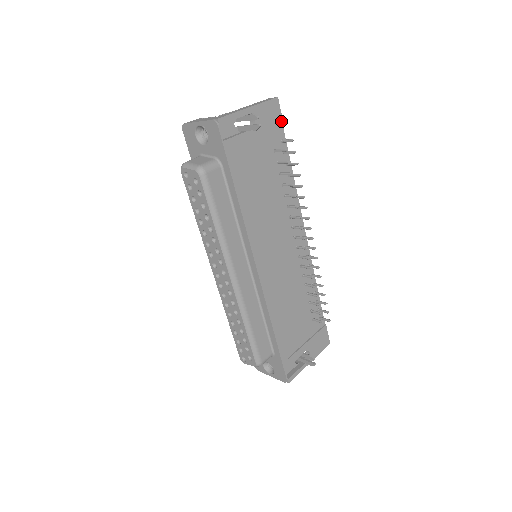
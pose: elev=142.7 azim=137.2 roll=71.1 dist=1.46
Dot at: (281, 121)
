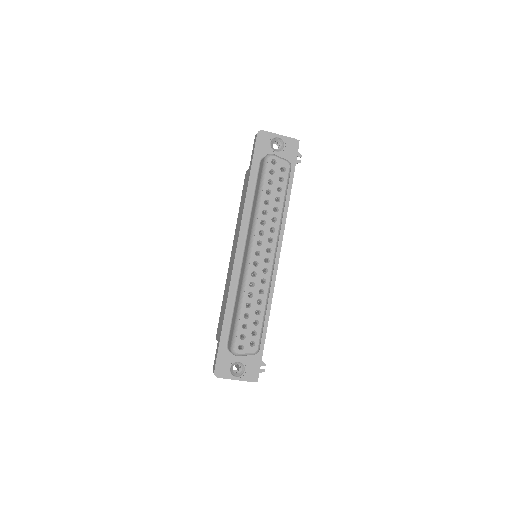
Dot at: occluded
